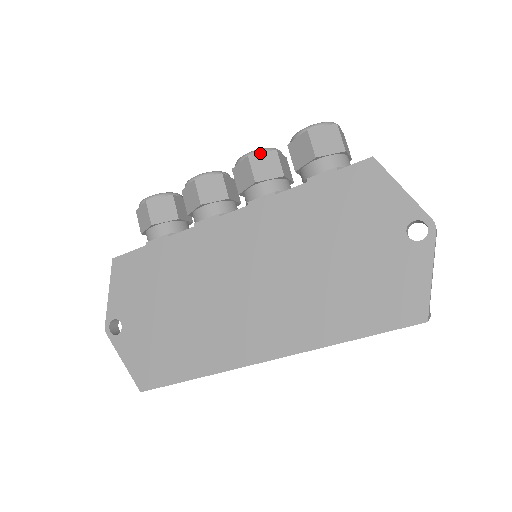
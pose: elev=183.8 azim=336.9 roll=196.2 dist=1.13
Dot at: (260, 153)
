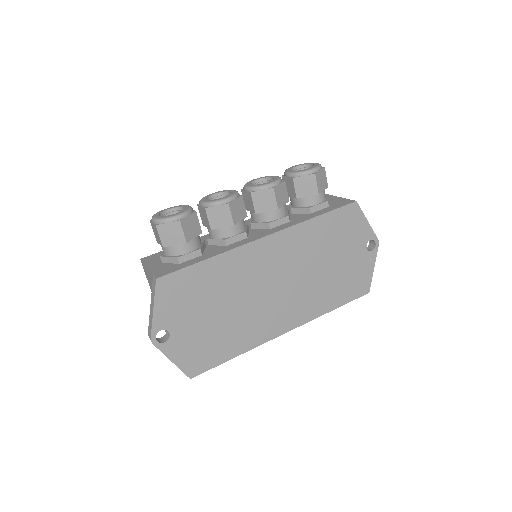
Dot at: (279, 185)
